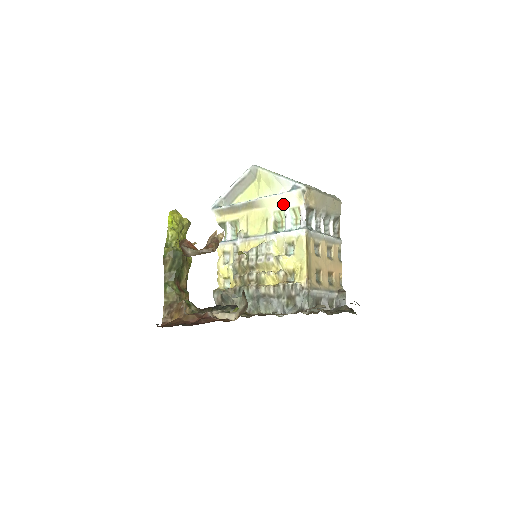
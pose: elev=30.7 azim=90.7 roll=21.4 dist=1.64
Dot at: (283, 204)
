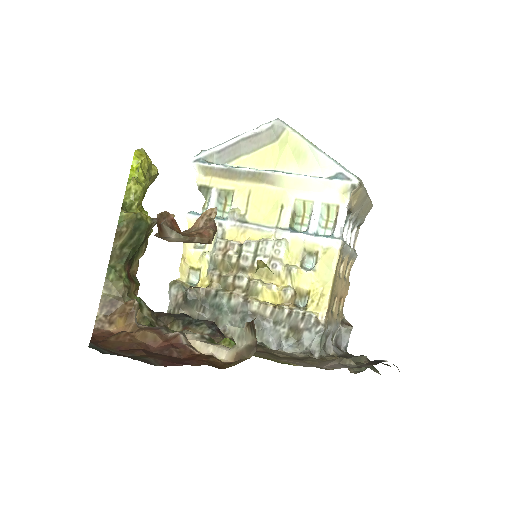
Dot at: (314, 193)
